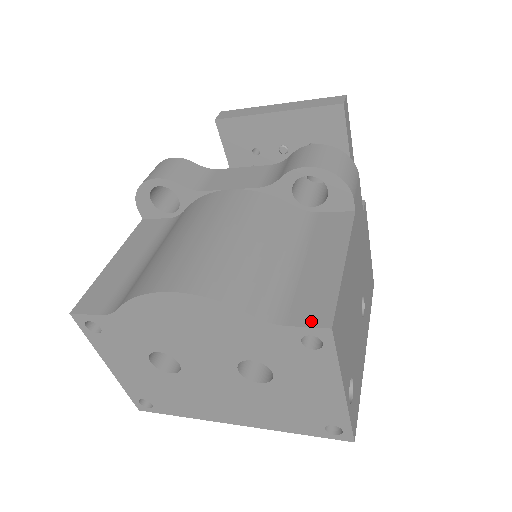
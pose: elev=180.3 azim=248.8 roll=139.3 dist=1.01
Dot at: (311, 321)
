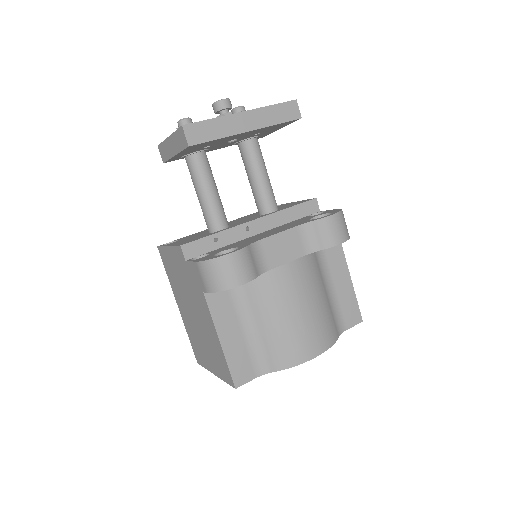
Dot at: (355, 322)
